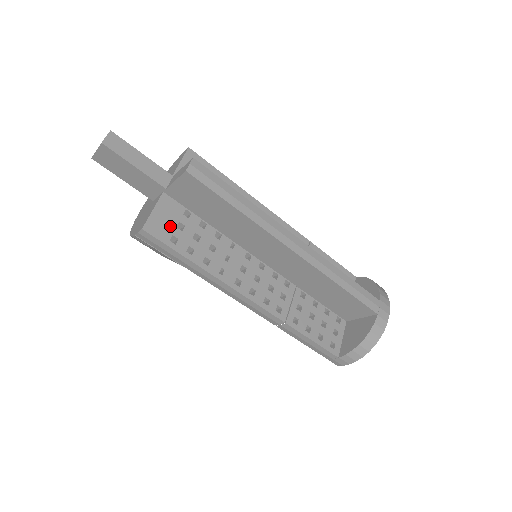
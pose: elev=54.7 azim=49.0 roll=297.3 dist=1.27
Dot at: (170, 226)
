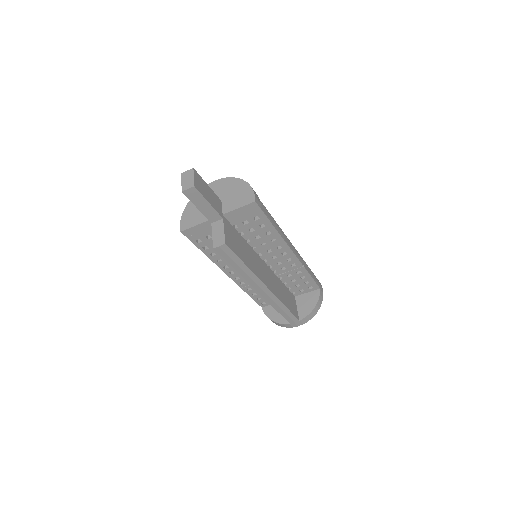
Dot at: (201, 235)
